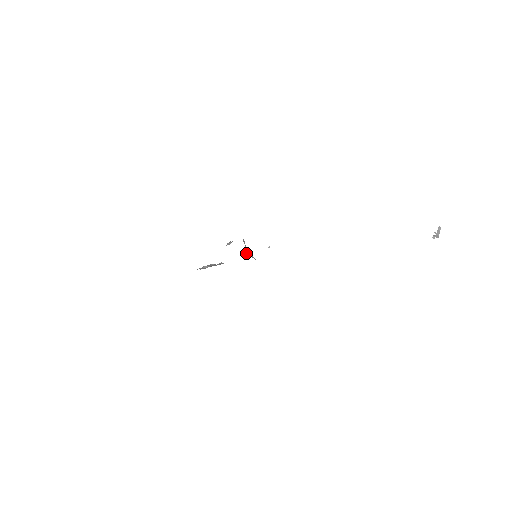
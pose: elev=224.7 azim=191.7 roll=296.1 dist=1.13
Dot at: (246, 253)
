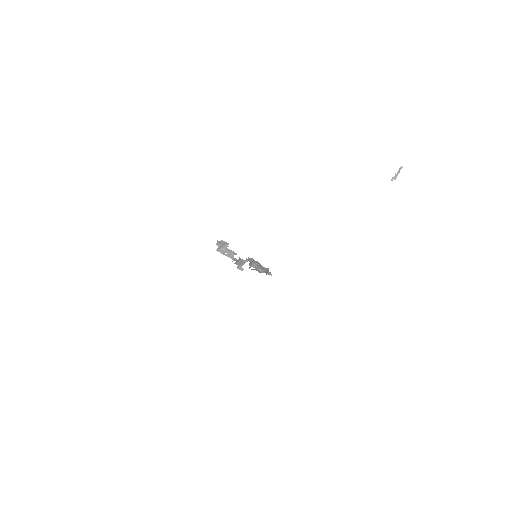
Dot at: (250, 267)
